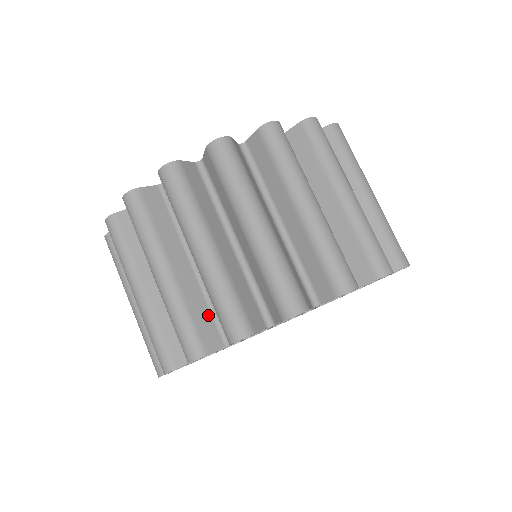
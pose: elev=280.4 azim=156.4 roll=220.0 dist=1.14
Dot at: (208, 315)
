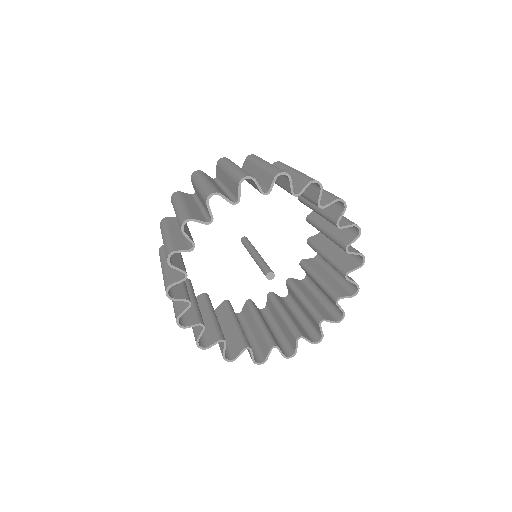
Dot at: (226, 195)
